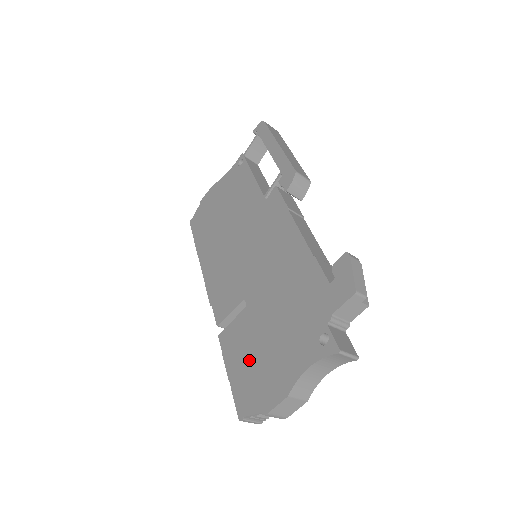
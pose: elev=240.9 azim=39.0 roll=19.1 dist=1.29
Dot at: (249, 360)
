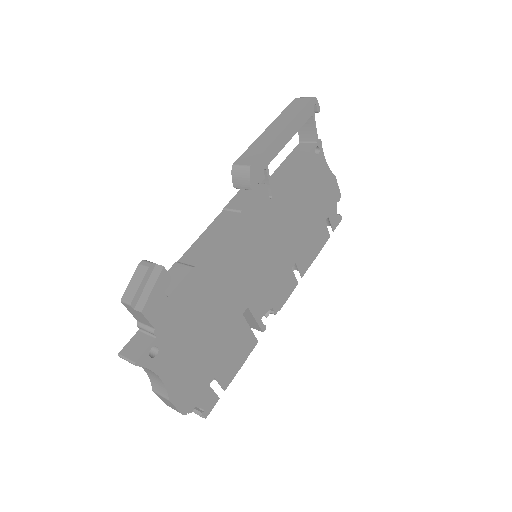
Dot at: occluded
